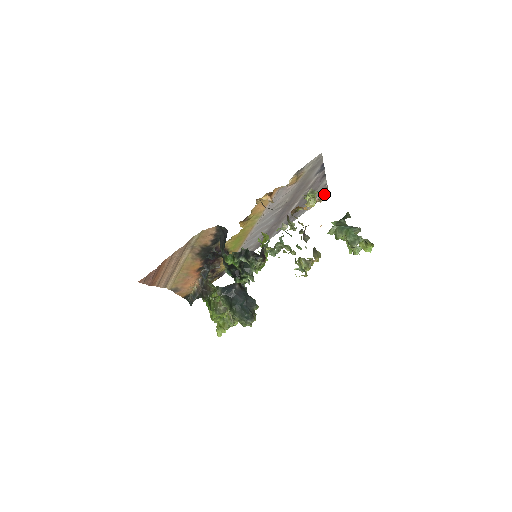
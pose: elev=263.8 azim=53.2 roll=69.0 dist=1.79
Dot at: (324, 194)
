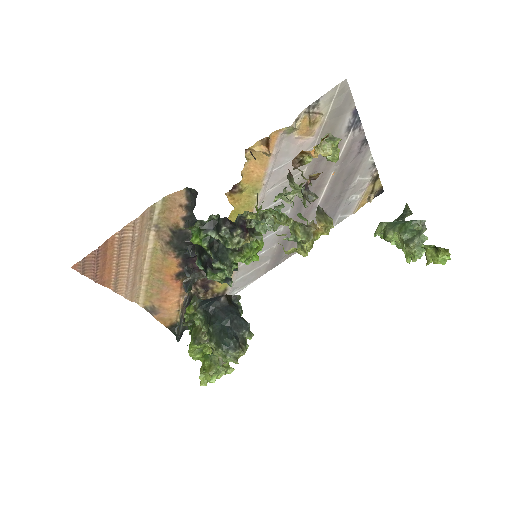
Dot at: (374, 187)
